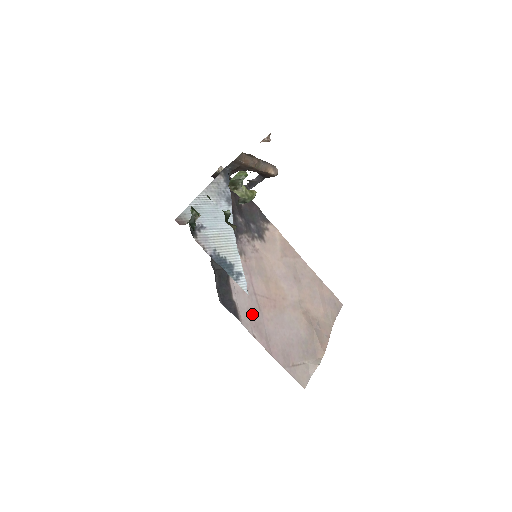
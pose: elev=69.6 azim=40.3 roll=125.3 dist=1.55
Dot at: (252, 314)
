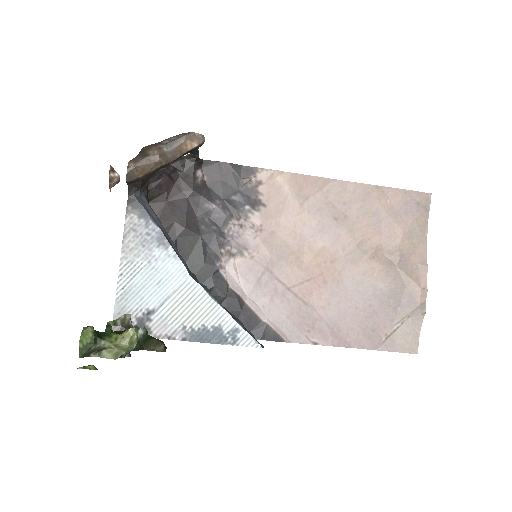
Dot at: (298, 318)
